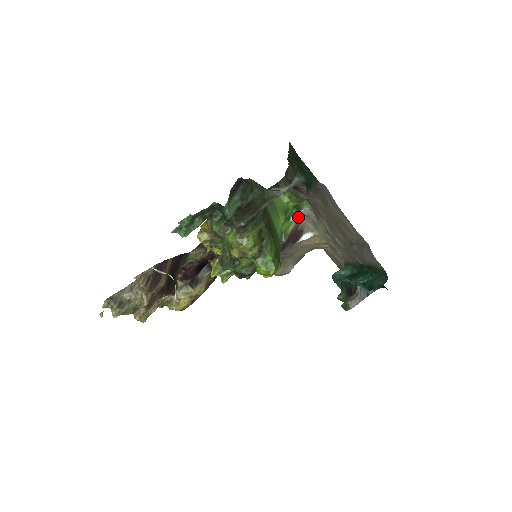
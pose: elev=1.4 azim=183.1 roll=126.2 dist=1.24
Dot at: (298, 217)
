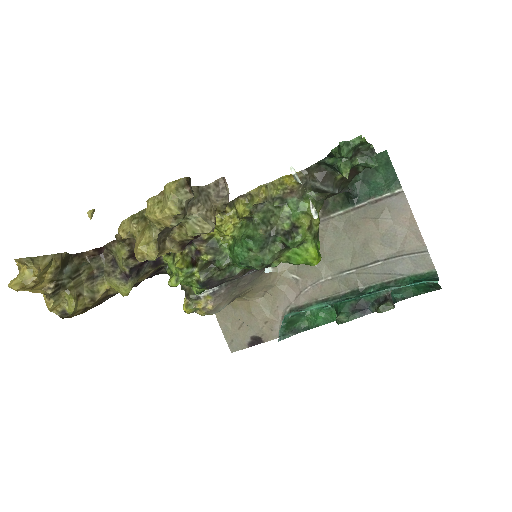
Dot at: occluded
